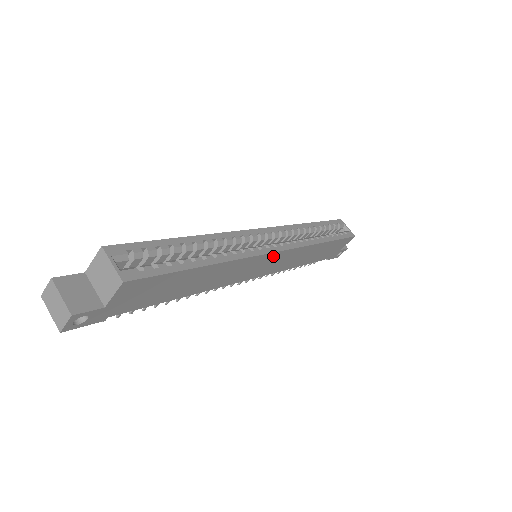
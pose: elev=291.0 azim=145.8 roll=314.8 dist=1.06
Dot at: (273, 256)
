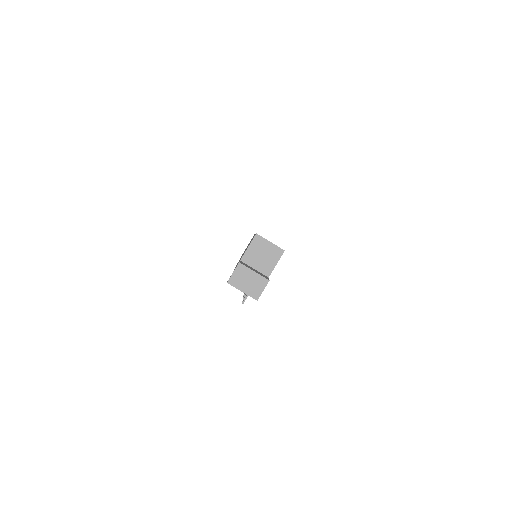
Dot at: occluded
